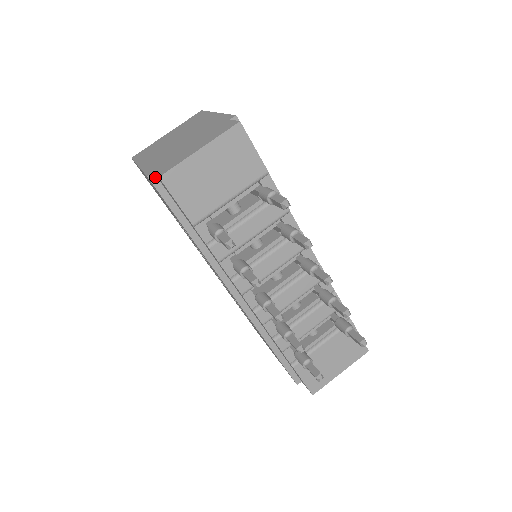
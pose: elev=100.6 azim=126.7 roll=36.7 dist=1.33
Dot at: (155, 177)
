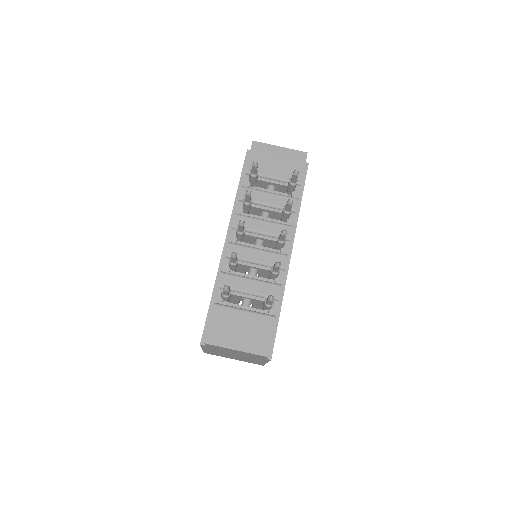
Dot at: occluded
